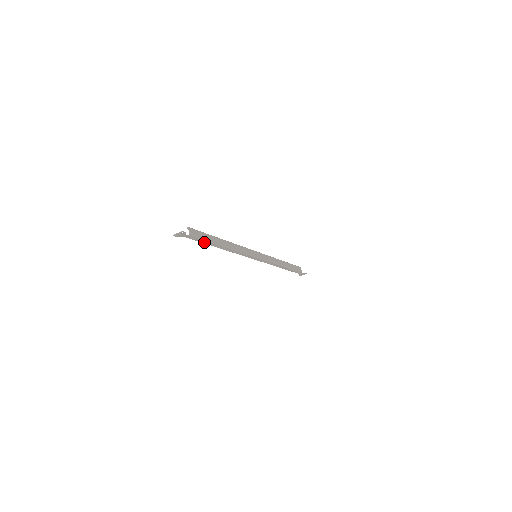
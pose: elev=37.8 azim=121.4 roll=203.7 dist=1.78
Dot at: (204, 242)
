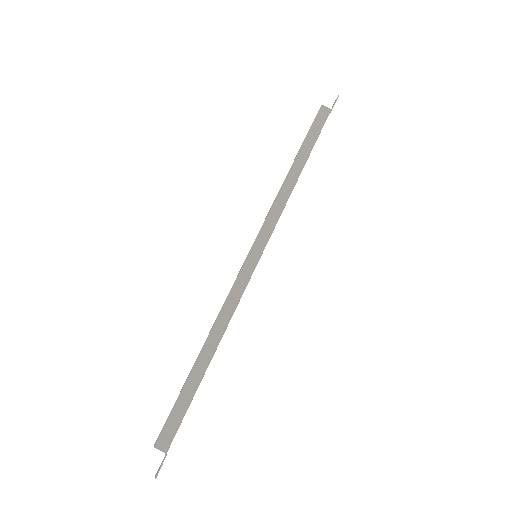
Dot at: (188, 405)
